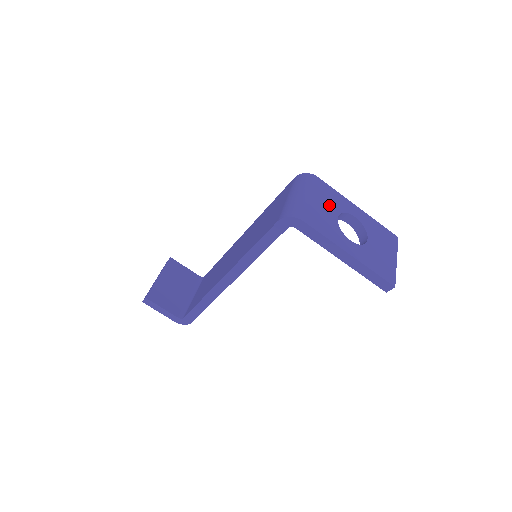
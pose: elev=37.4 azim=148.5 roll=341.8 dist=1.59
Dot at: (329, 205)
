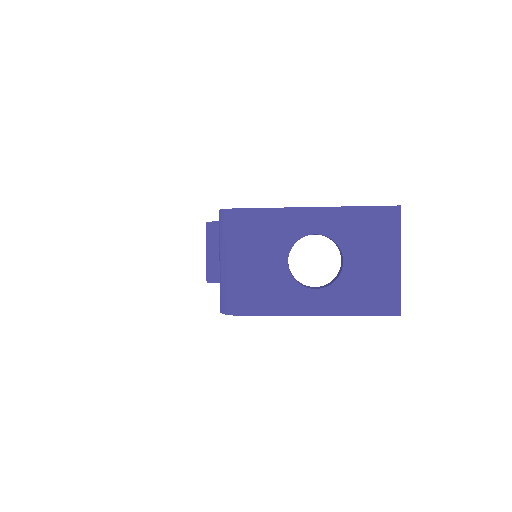
Dot at: (269, 250)
